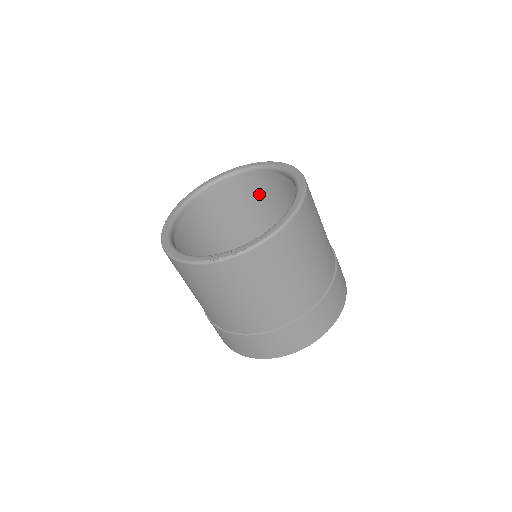
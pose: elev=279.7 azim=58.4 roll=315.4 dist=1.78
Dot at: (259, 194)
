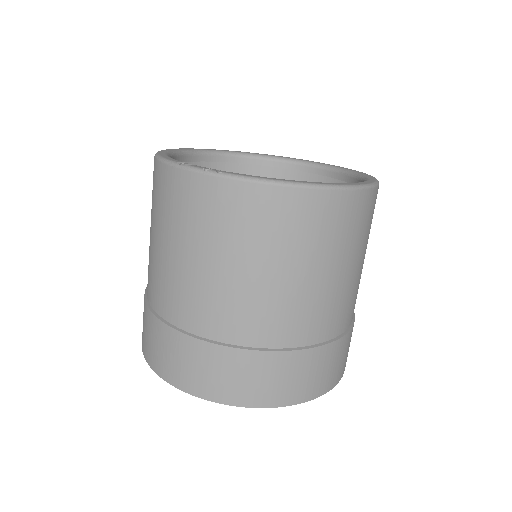
Dot at: occluded
